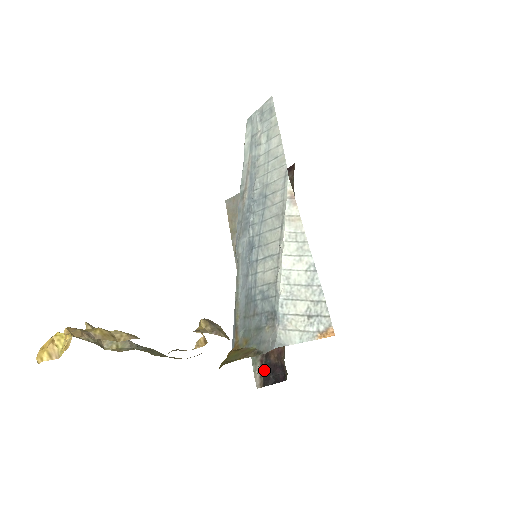
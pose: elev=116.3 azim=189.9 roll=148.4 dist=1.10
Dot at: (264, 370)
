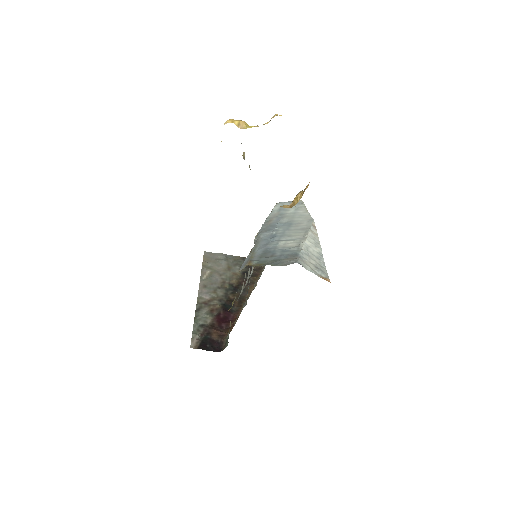
Dot at: (203, 339)
